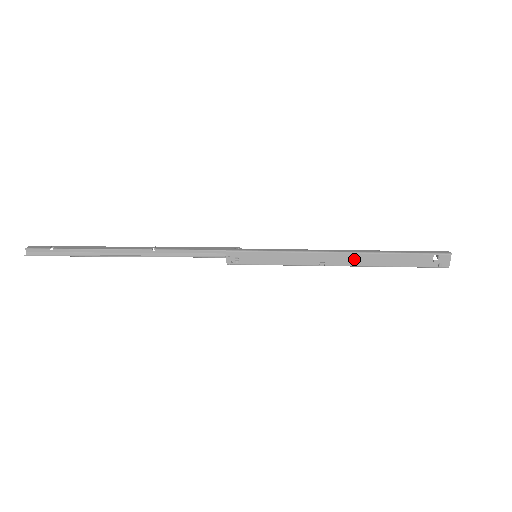
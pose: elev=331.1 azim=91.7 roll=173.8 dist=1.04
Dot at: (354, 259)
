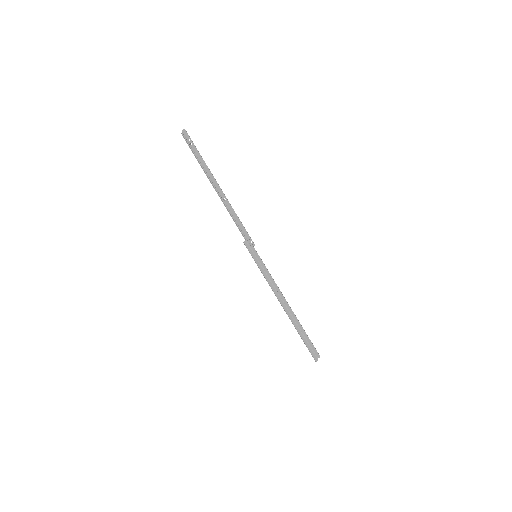
Dot at: (286, 309)
